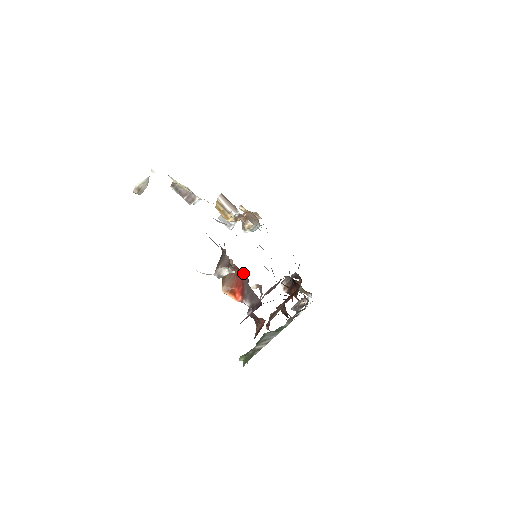
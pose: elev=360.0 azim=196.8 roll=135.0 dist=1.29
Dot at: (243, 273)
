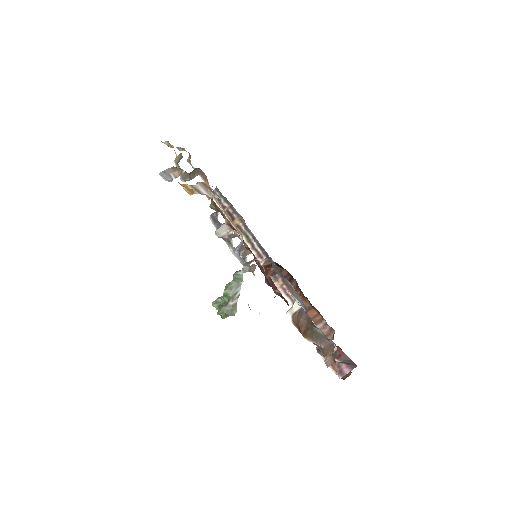
Dot at: occluded
